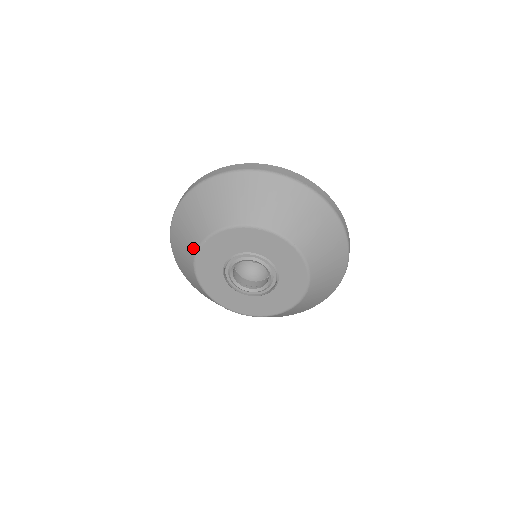
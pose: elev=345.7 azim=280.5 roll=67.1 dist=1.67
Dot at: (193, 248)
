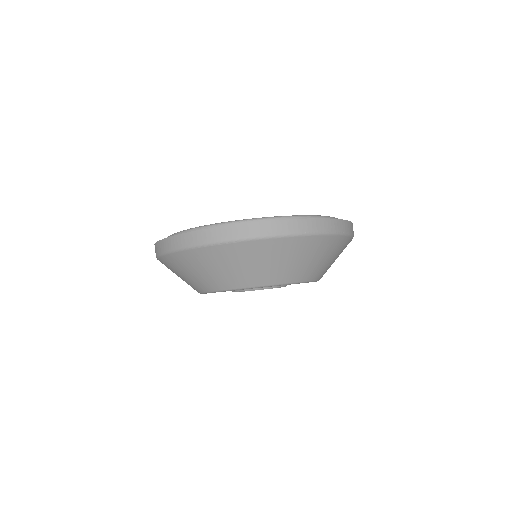
Dot at: (201, 289)
